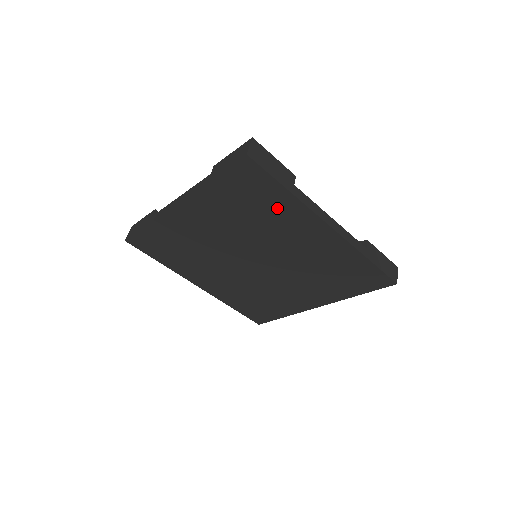
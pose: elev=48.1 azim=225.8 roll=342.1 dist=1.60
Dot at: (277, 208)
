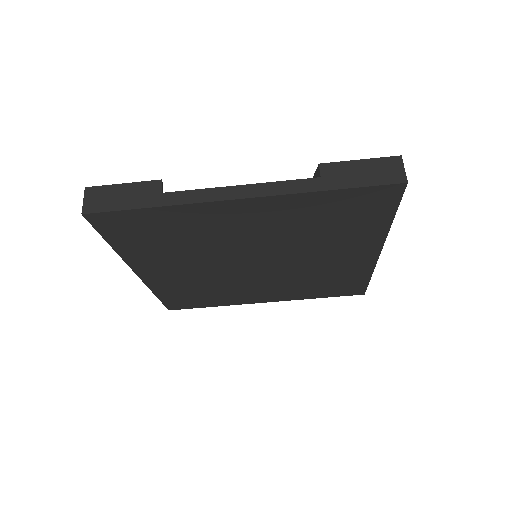
Dot at: (179, 223)
